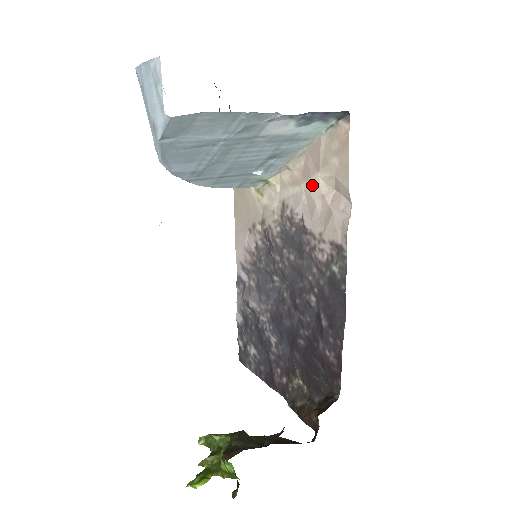
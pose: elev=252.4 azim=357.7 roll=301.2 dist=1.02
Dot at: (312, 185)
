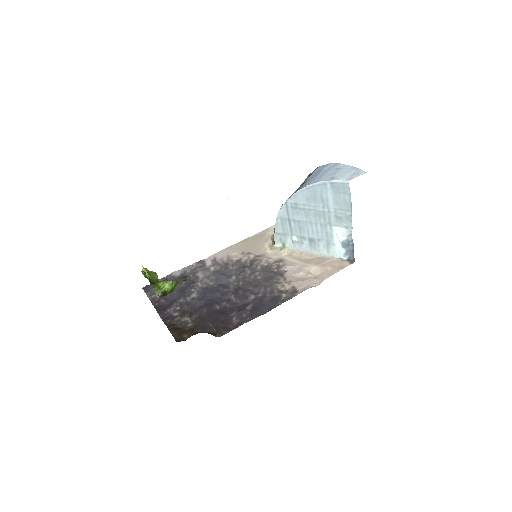
Dot at: (308, 266)
